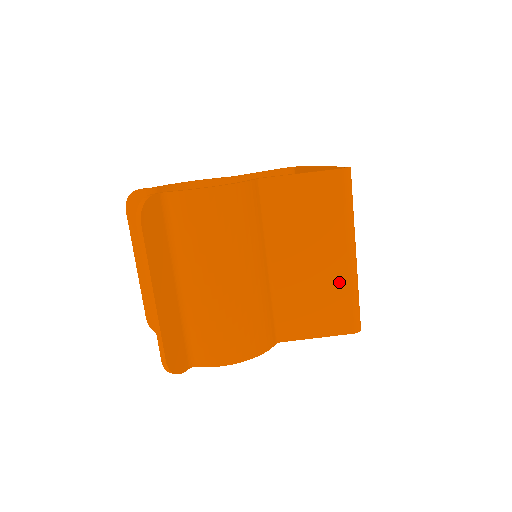
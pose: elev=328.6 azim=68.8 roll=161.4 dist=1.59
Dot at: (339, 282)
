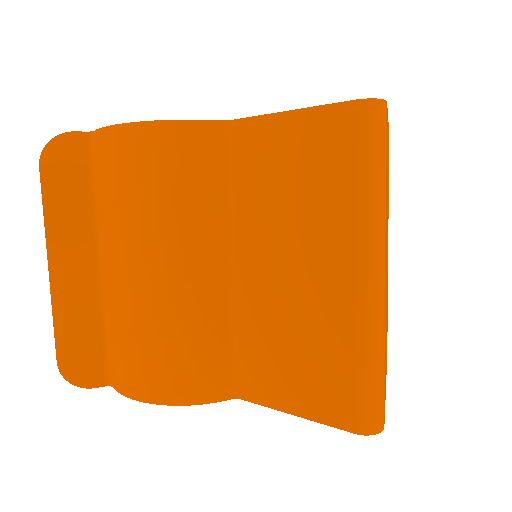
Dot at: (336, 324)
